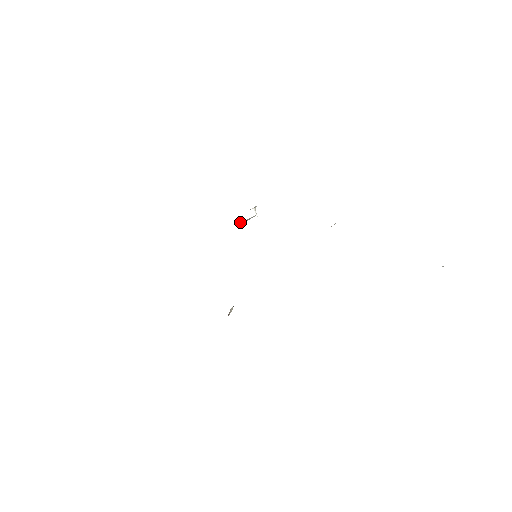
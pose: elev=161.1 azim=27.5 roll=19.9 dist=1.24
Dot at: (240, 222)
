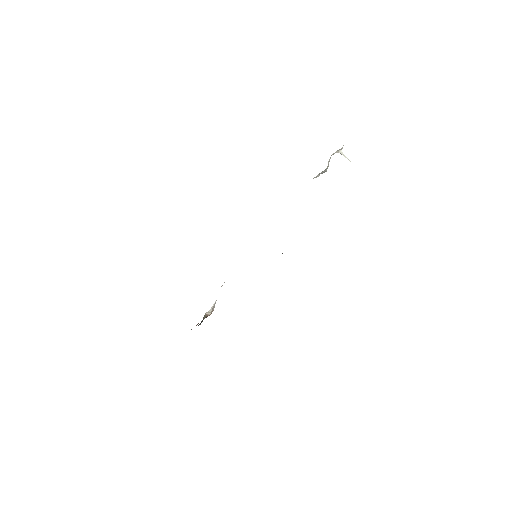
Dot at: occluded
